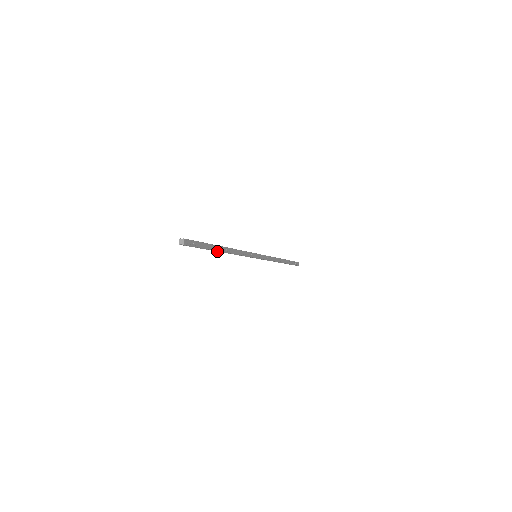
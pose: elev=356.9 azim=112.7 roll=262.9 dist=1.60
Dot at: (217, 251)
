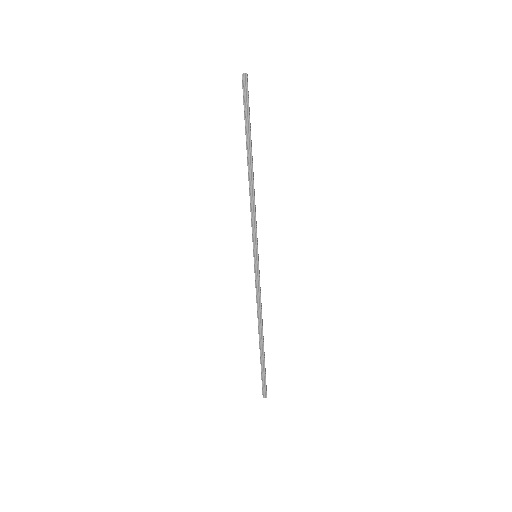
Dot at: (247, 156)
